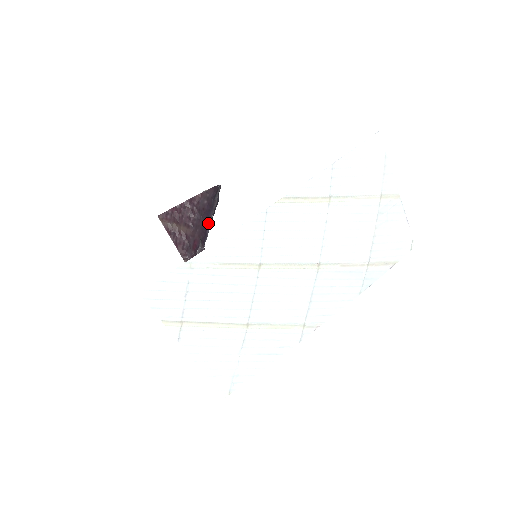
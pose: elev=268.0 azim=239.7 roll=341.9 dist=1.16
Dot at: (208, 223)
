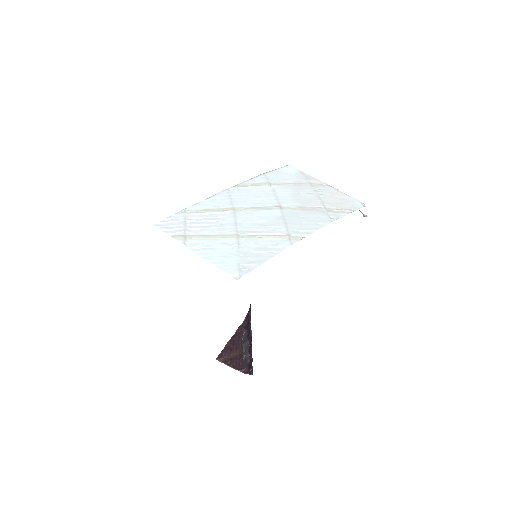
Dot at: (250, 330)
